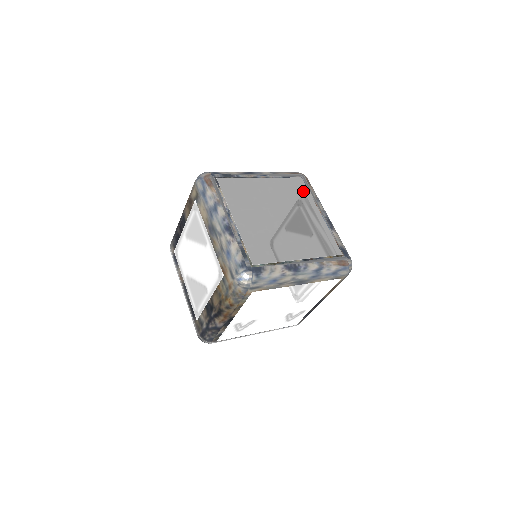
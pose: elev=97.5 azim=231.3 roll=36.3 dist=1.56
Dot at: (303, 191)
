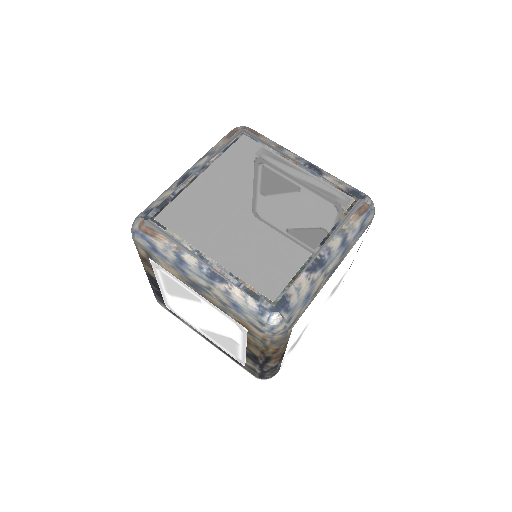
Dot at: (258, 151)
